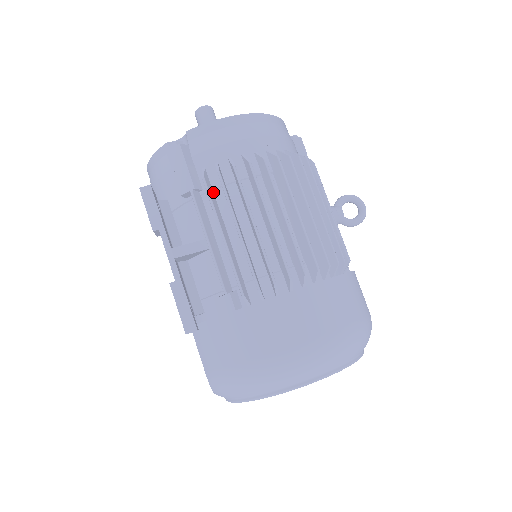
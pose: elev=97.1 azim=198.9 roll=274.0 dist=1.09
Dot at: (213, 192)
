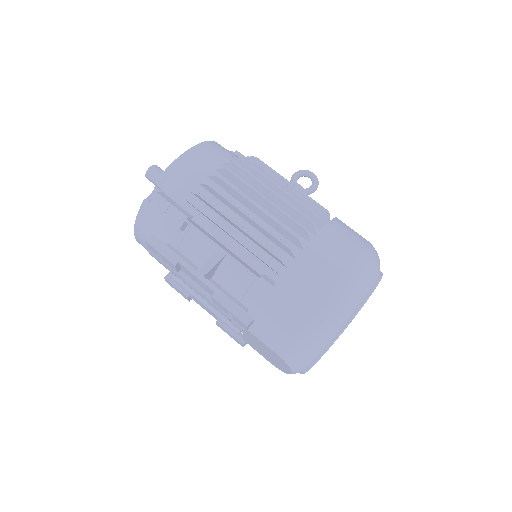
Dot at: (202, 213)
